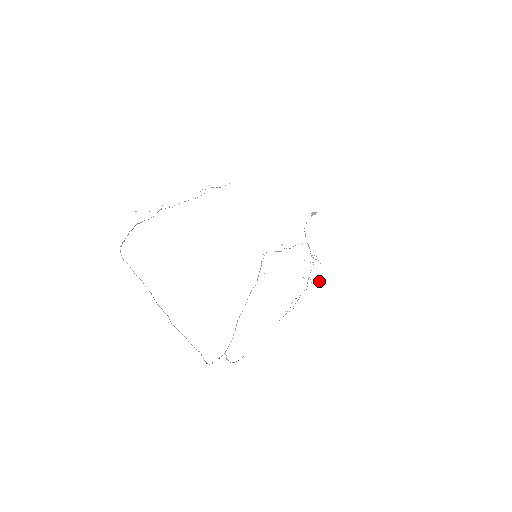
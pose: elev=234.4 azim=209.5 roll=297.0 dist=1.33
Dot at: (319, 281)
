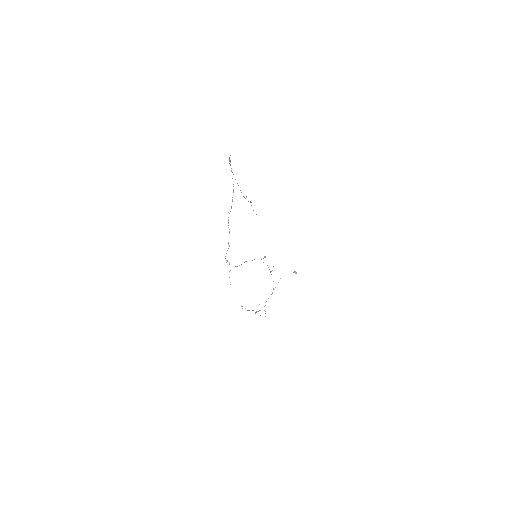
Dot at: occluded
